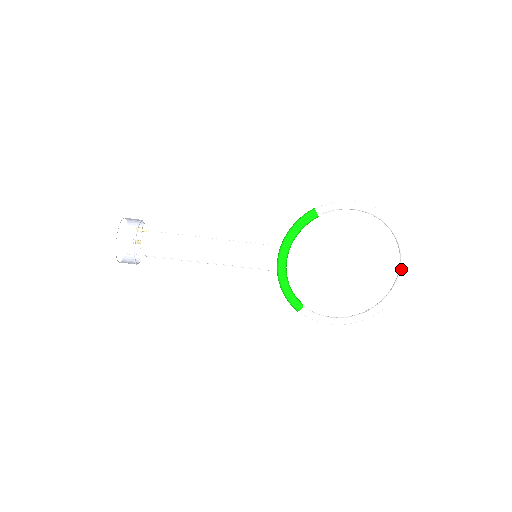
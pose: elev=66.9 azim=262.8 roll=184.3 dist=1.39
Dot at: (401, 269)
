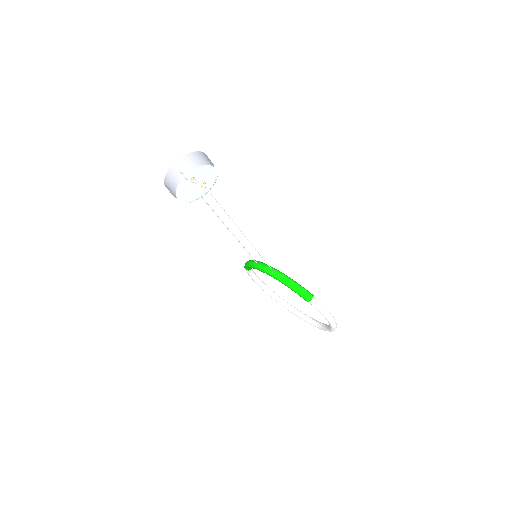
Dot at: (309, 322)
